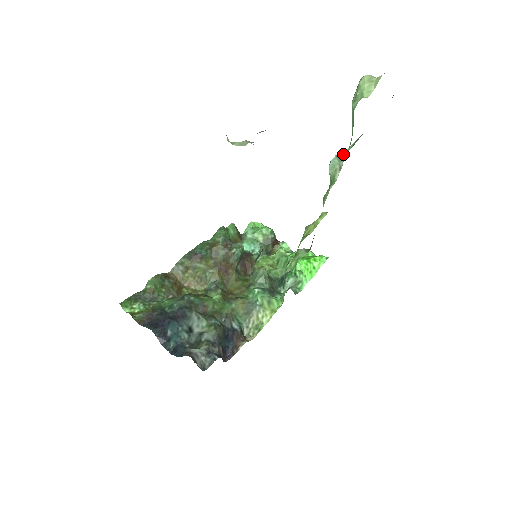
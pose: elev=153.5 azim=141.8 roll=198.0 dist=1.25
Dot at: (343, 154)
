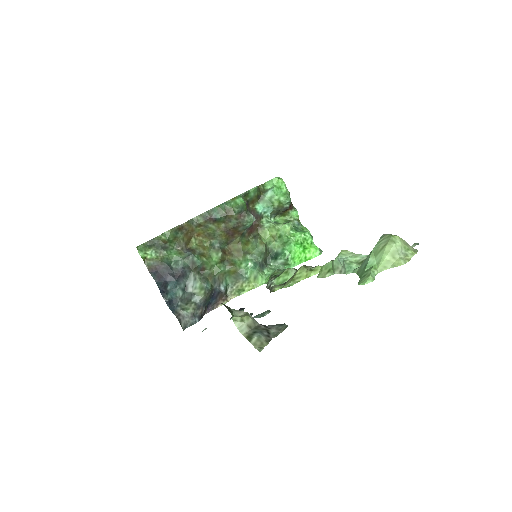
Dot at: (347, 268)
